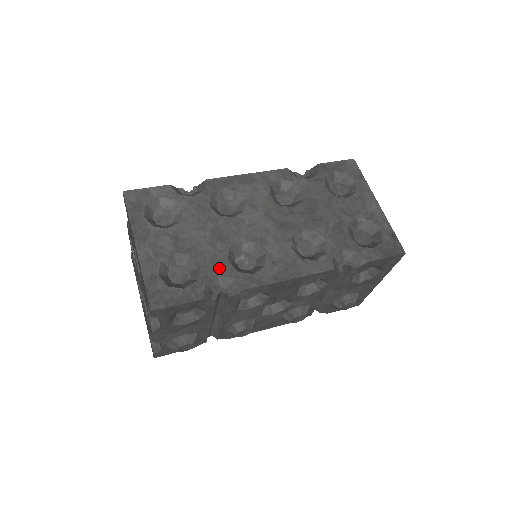
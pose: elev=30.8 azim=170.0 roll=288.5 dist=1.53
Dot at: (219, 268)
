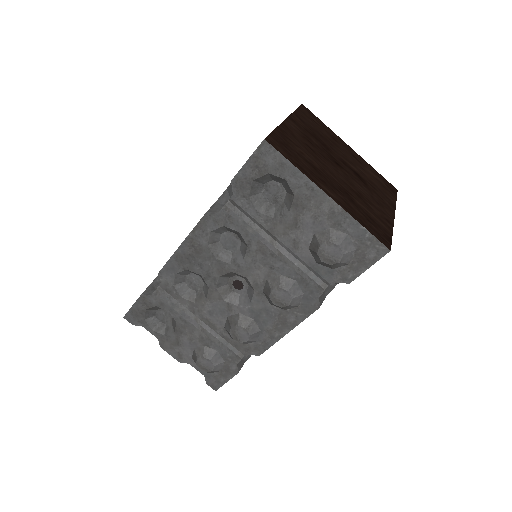
Dot at: occluded
